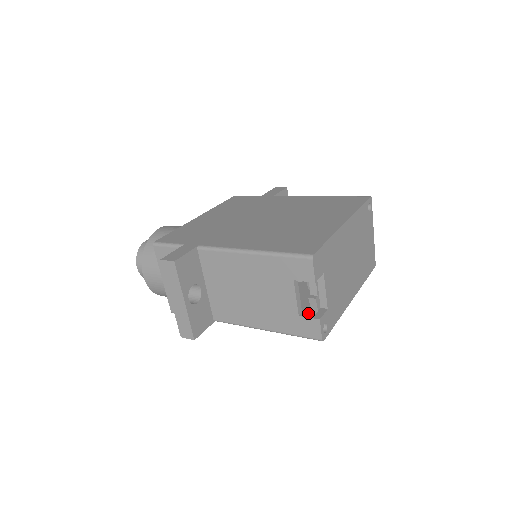
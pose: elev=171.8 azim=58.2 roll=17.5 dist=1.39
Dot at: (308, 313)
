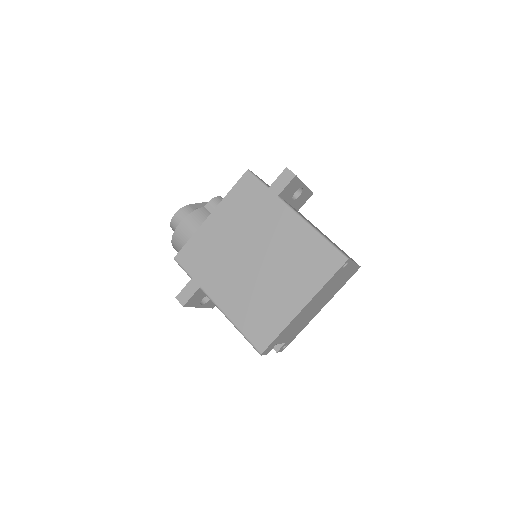
Dot at: occluded
